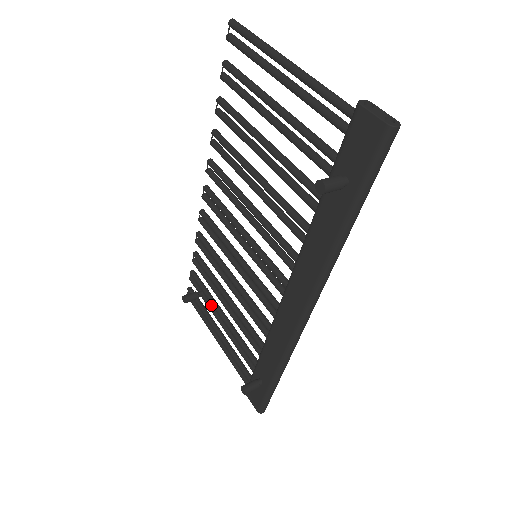
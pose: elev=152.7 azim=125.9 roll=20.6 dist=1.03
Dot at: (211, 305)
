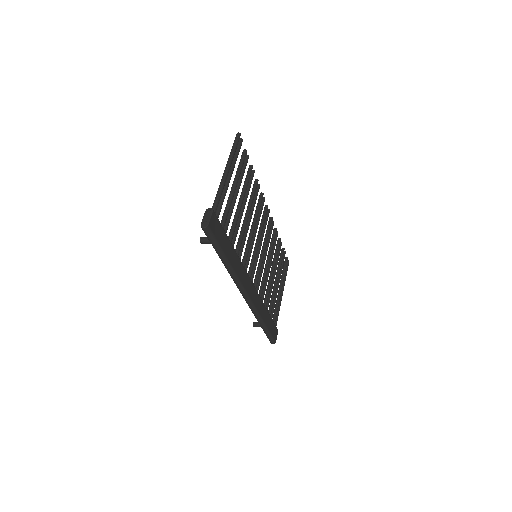
Dot at: occluded
